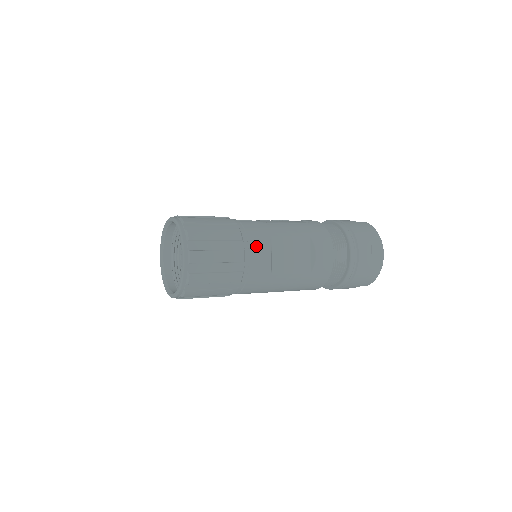
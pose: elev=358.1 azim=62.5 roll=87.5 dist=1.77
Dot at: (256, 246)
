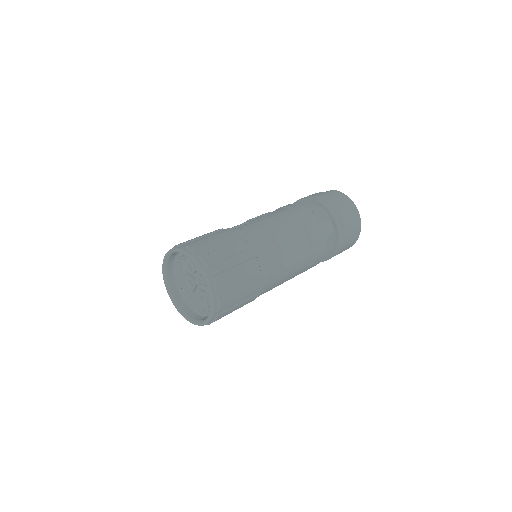
Dot at: (263, 249)
